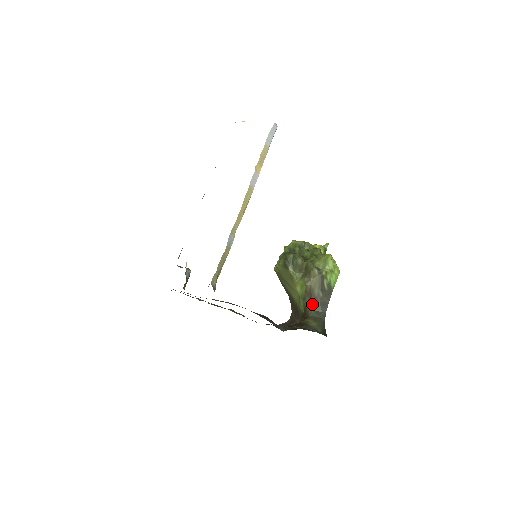
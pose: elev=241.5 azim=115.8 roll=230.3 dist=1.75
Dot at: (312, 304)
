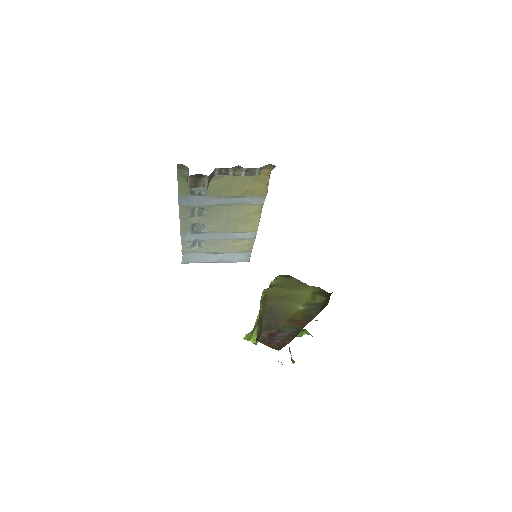
Dot at: occluded
